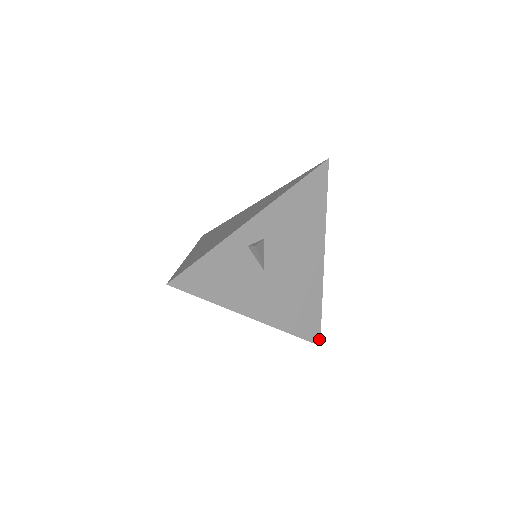
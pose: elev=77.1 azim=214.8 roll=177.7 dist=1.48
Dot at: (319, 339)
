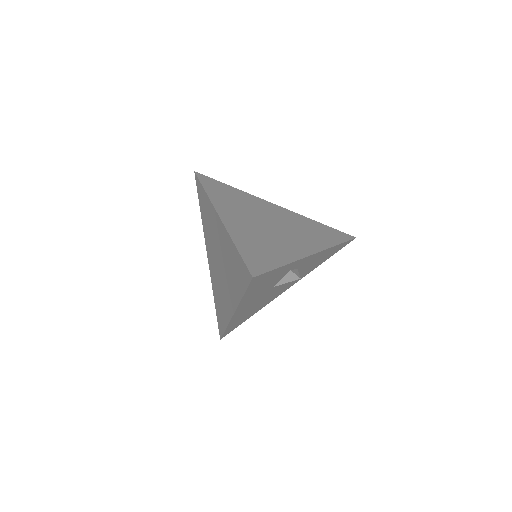
Dot at: (225, 335)
